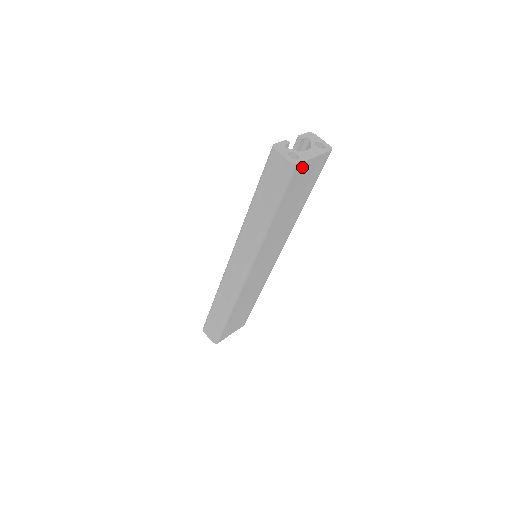
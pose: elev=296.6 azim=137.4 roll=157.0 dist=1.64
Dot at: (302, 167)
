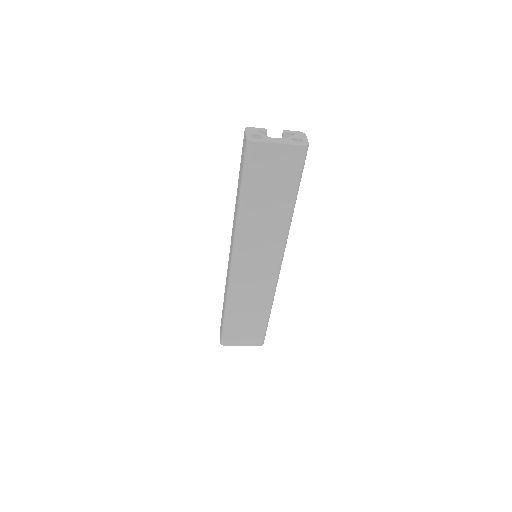
Dot at: (262, 149)
